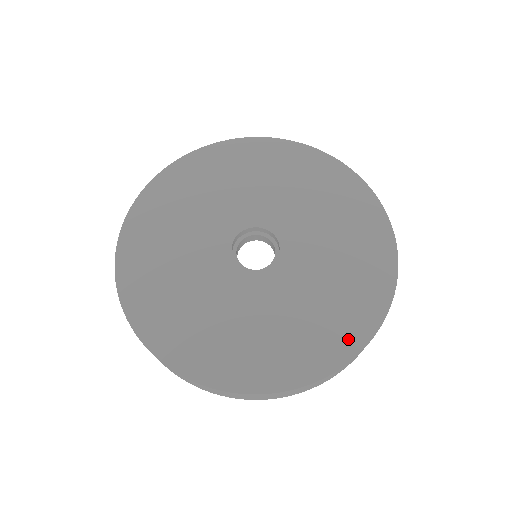
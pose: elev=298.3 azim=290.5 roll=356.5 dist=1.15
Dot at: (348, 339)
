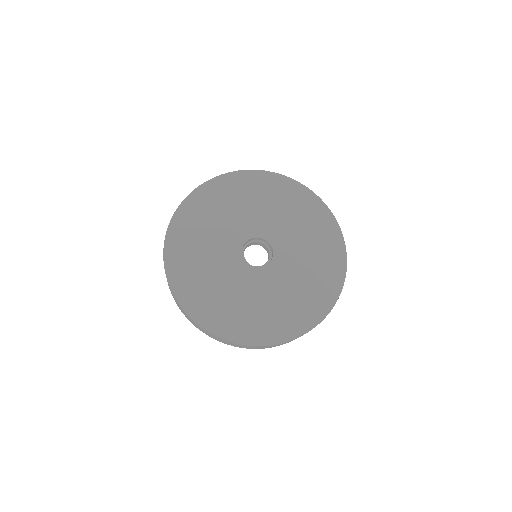
Dot at: (336, 272)
